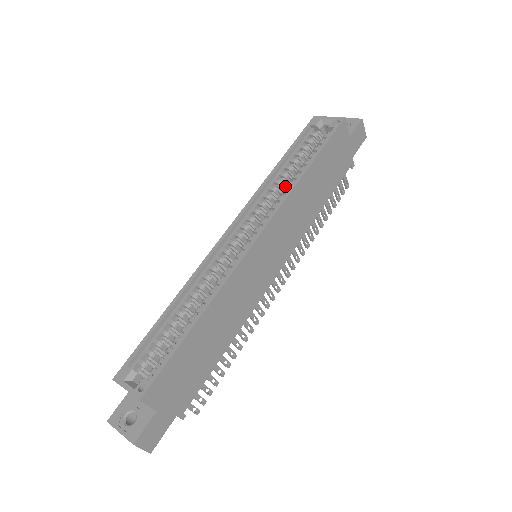
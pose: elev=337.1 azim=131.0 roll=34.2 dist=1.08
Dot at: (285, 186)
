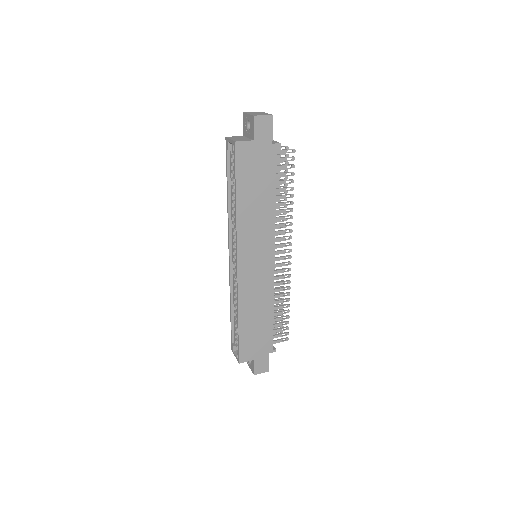
Dot at: occluded
